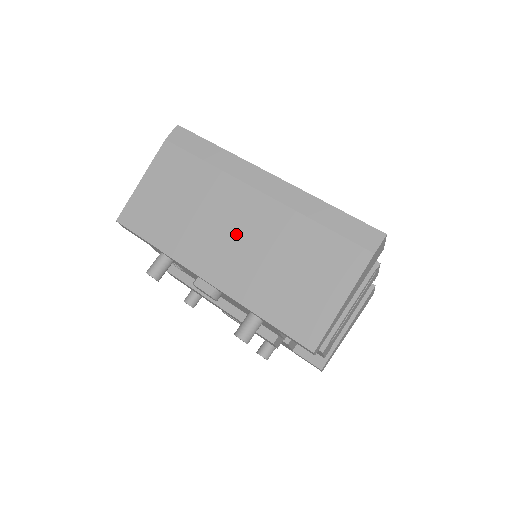
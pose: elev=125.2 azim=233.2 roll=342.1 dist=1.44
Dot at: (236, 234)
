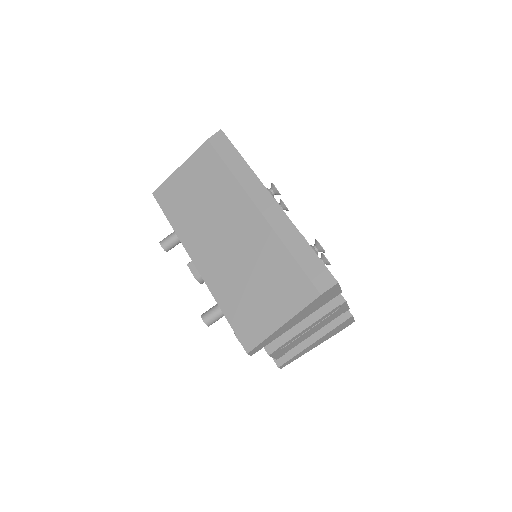
Dot at: (229, 237)
